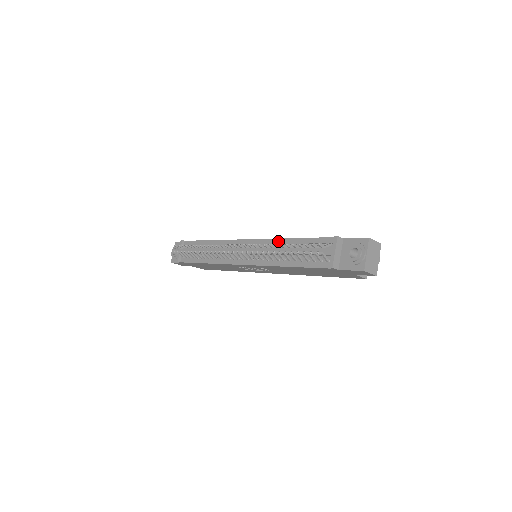
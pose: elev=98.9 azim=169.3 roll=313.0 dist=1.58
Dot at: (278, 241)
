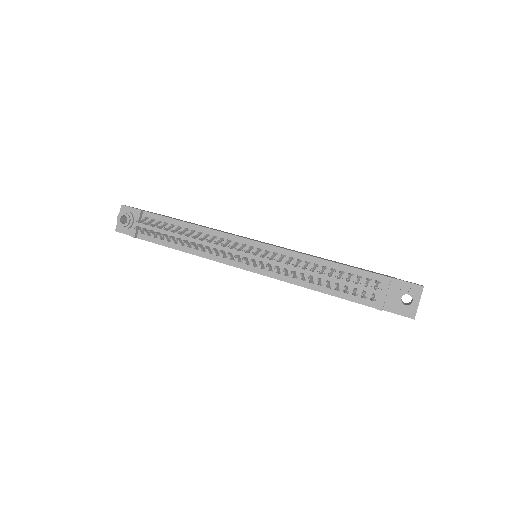
Dot at: (304, 257)
